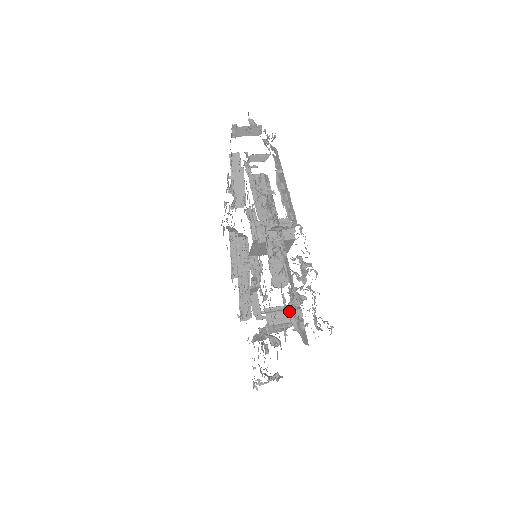
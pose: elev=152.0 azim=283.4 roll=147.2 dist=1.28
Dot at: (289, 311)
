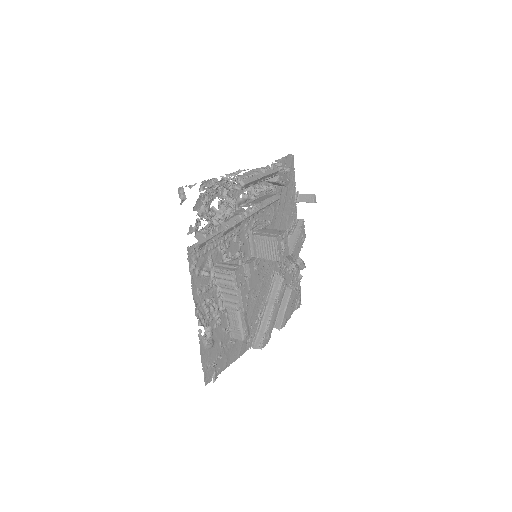
Dot at: (233, 265)
